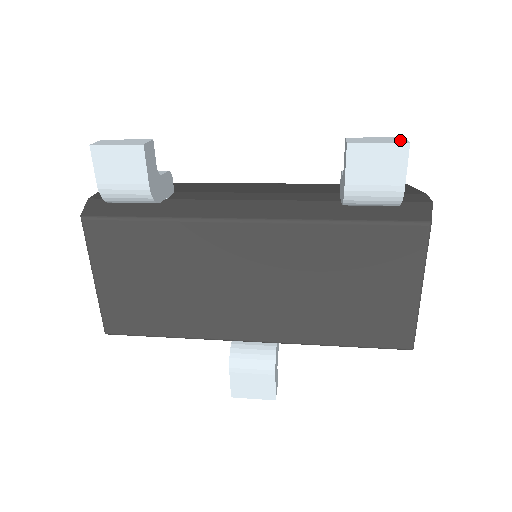
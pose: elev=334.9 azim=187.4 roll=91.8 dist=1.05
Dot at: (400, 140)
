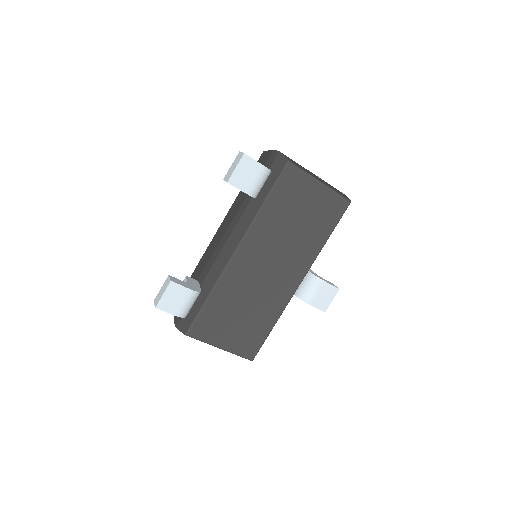
Dot at: (240, 156)
